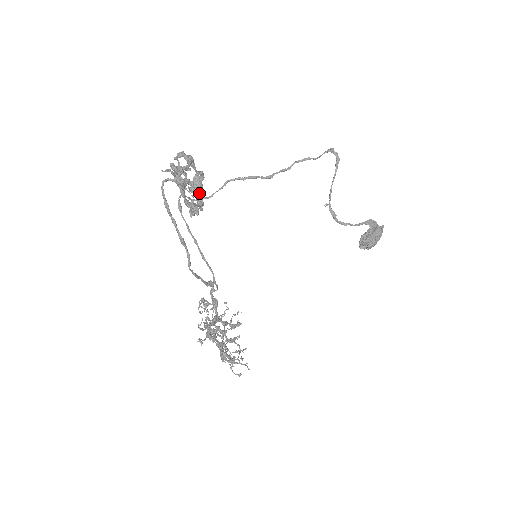
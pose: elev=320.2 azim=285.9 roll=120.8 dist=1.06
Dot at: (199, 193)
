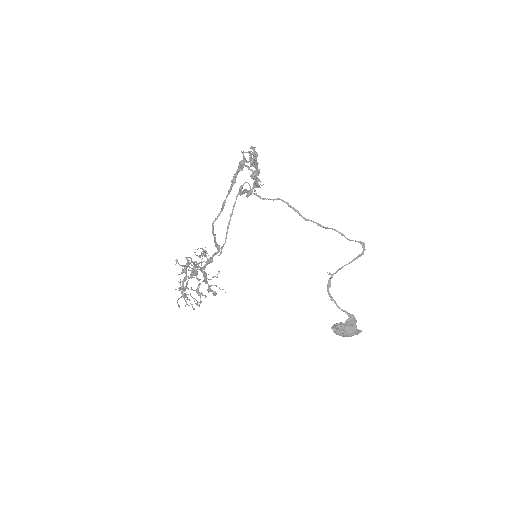
Dot at: (254, 186)
